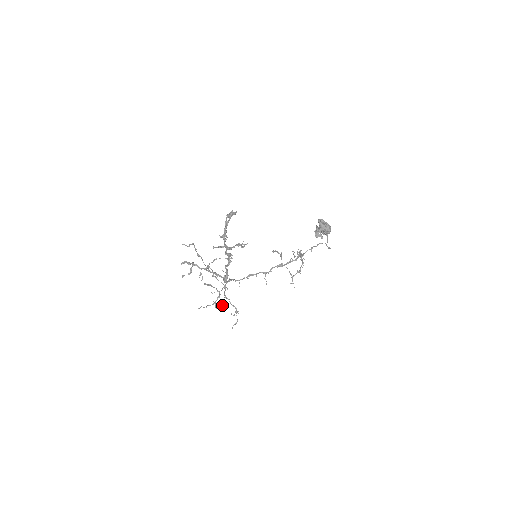
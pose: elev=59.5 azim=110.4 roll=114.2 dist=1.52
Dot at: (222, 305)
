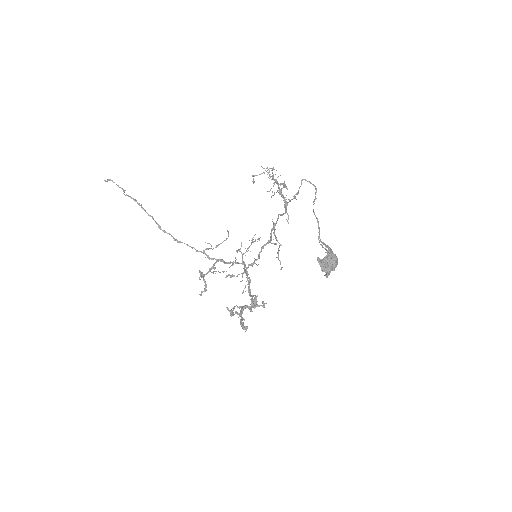
Dot at: (240, 249)
